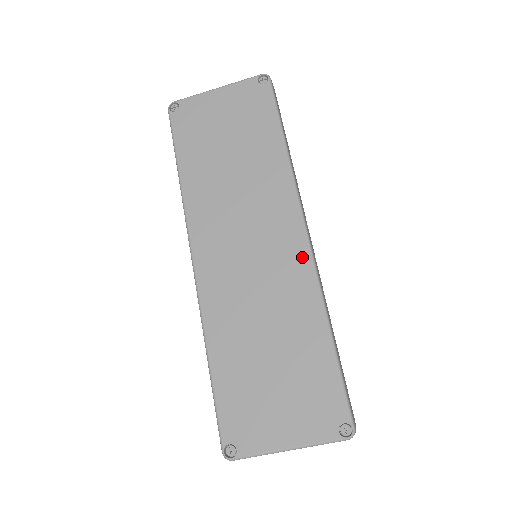
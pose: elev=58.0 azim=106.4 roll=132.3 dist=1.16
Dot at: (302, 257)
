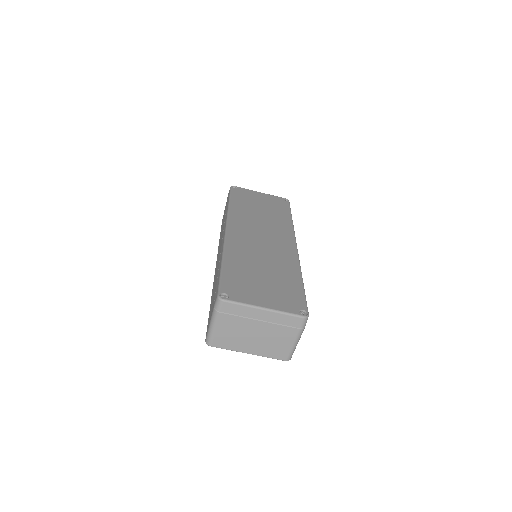
Dot at: (292, 251)
